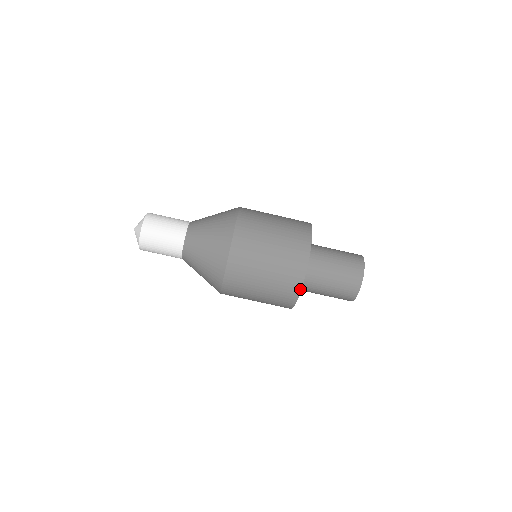
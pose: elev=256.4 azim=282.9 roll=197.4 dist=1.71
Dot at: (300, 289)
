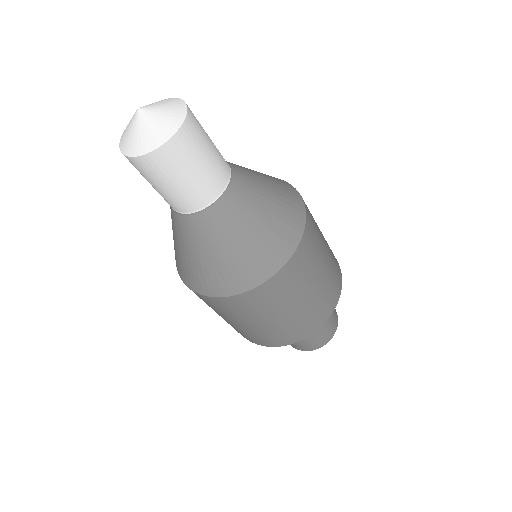
Dot at: (315, 330)
